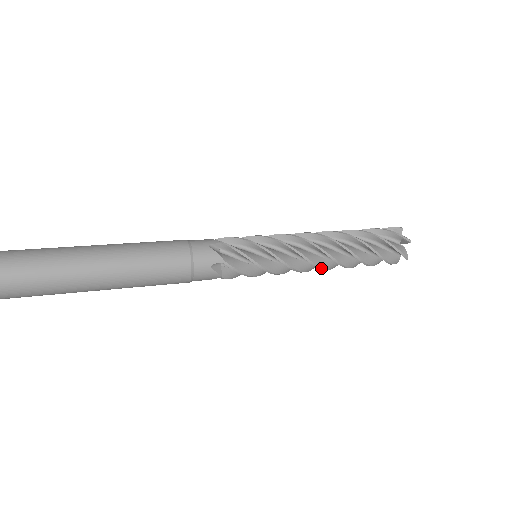
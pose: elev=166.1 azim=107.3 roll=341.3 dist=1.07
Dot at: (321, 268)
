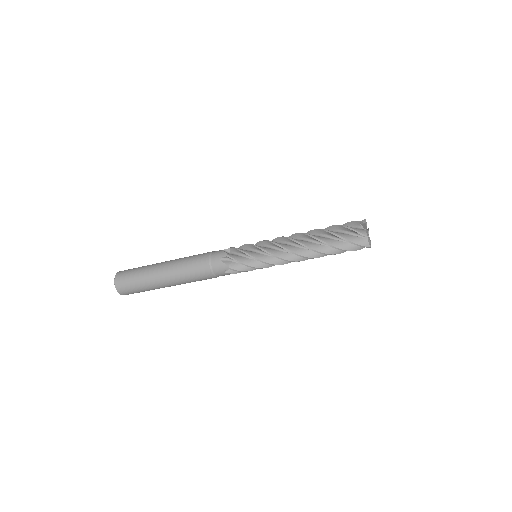
Dot at: (296, 253)
